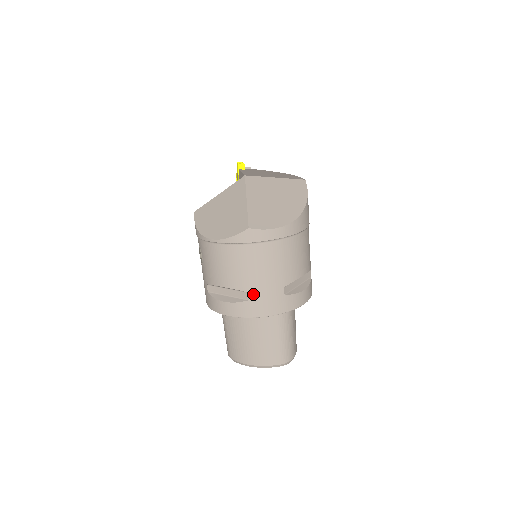
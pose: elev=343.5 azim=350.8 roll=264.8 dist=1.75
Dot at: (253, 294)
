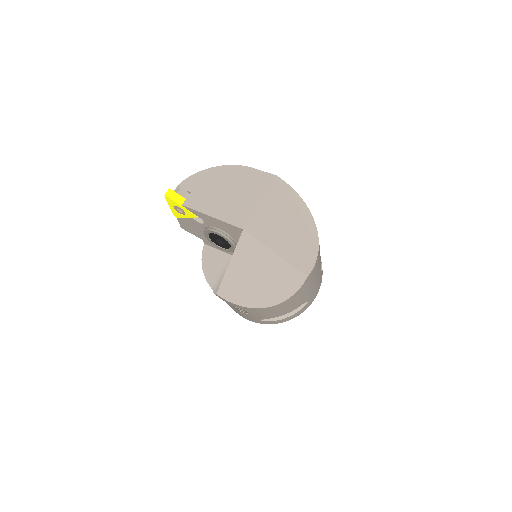
Dot at: (311, 297)
